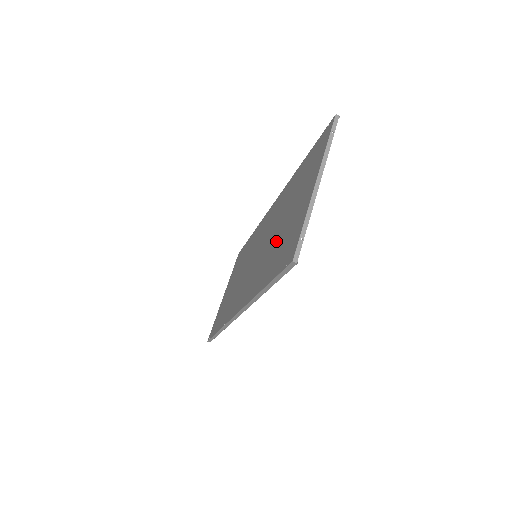
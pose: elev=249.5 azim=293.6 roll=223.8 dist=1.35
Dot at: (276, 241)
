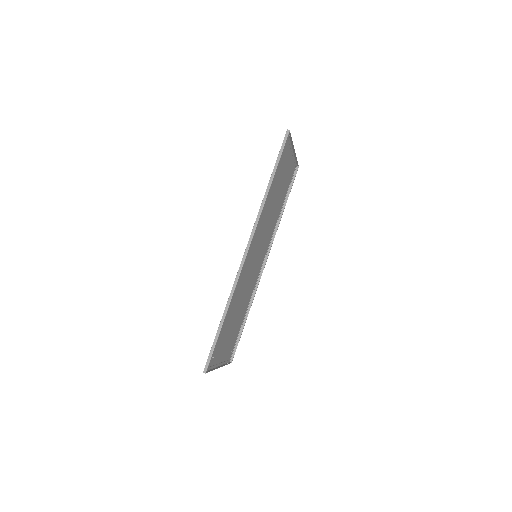
Dot at: (273, 194)
